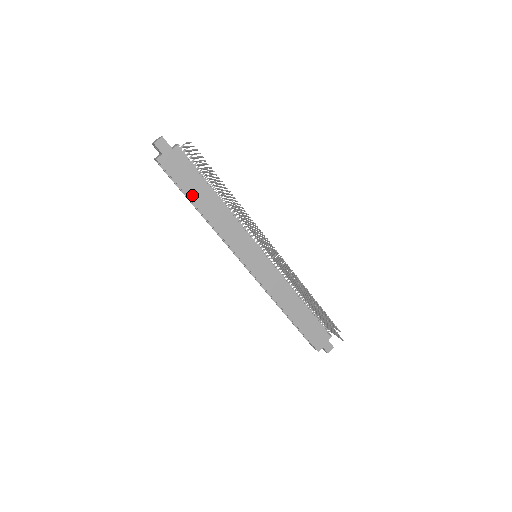
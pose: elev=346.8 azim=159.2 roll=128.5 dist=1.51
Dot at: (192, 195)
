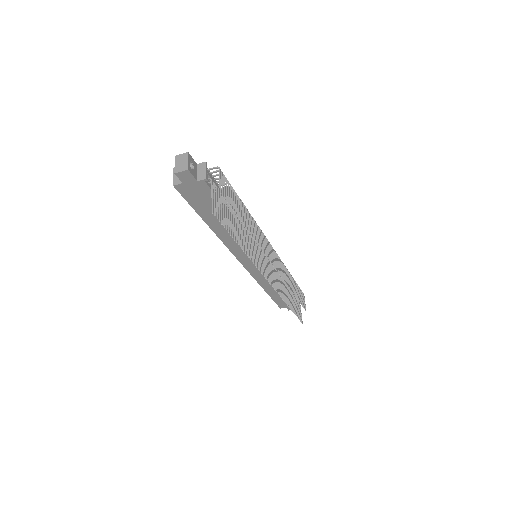
Dot at: (205, 216)
